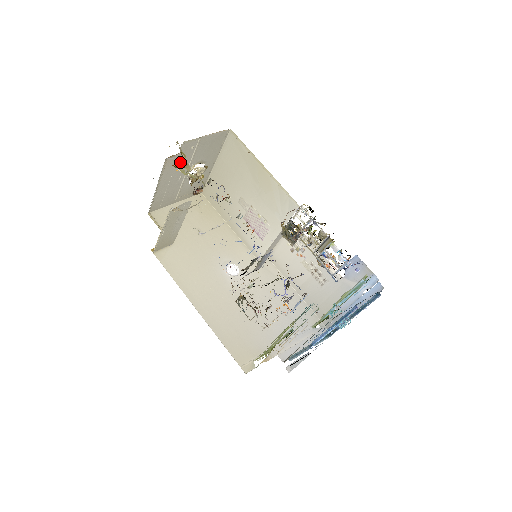
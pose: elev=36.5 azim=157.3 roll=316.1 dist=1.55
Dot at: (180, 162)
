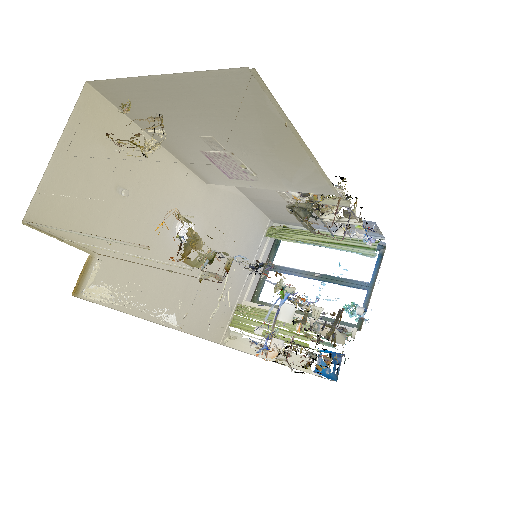
Dot at: occluded
